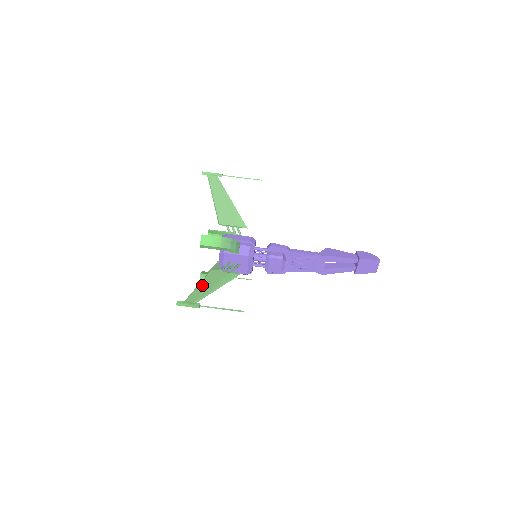
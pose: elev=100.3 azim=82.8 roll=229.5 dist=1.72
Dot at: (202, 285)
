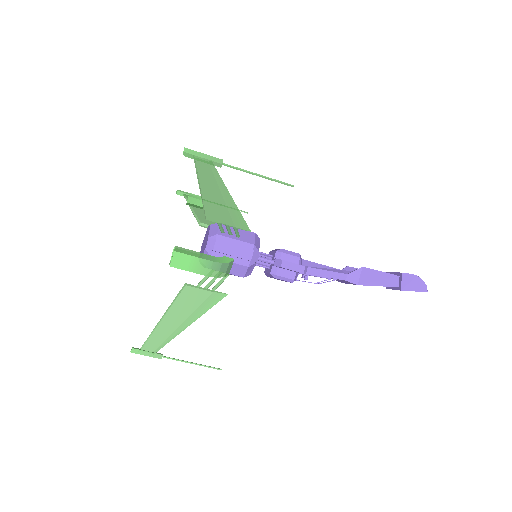
Dot at: (169, 318)
